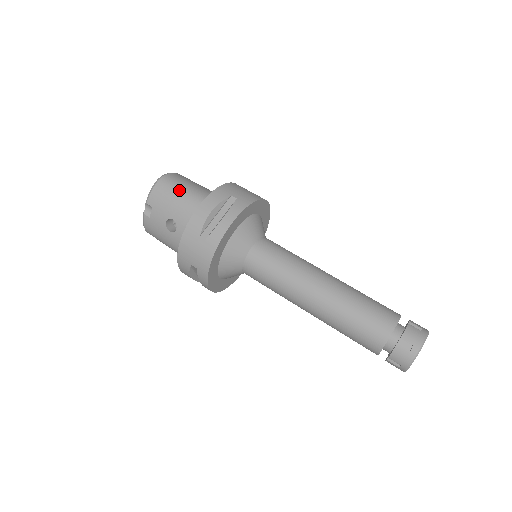
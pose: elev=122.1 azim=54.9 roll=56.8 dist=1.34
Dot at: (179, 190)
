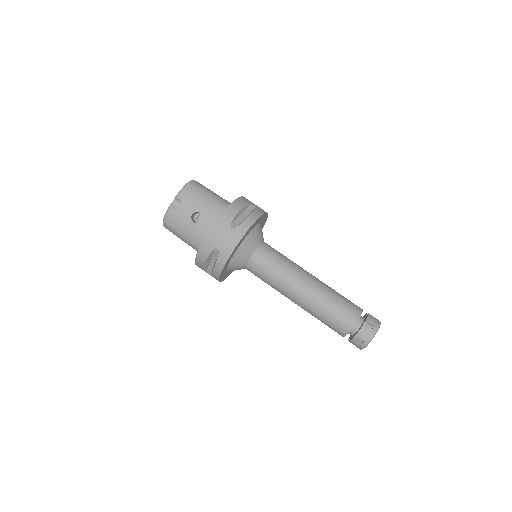
Dot at: (207, 193)
